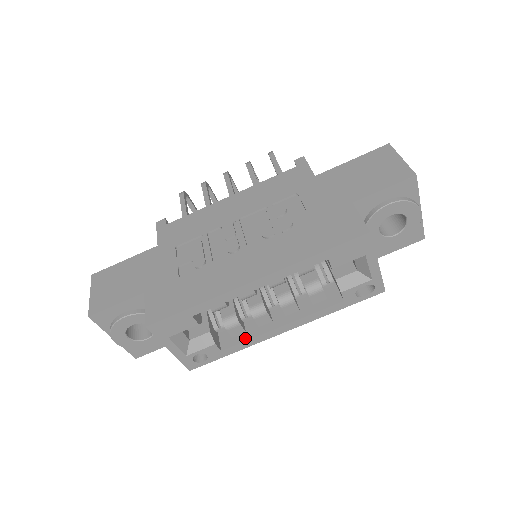
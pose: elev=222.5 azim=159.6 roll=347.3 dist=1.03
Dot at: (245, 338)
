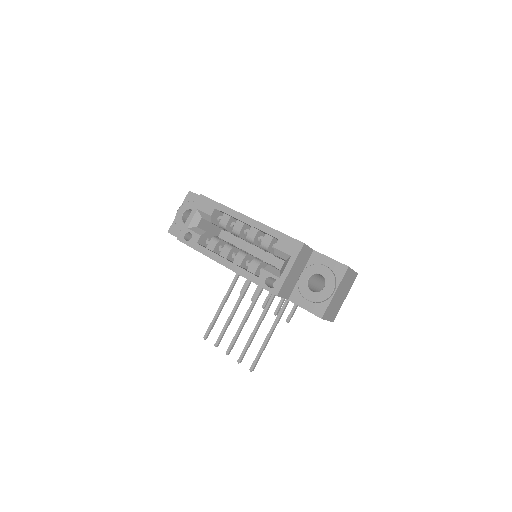
Dot at: (210, 250)
